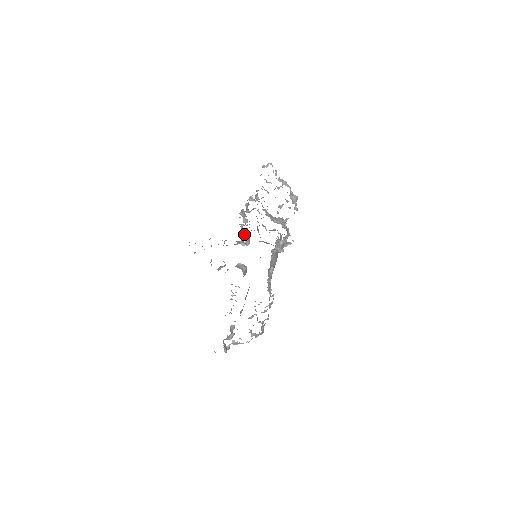
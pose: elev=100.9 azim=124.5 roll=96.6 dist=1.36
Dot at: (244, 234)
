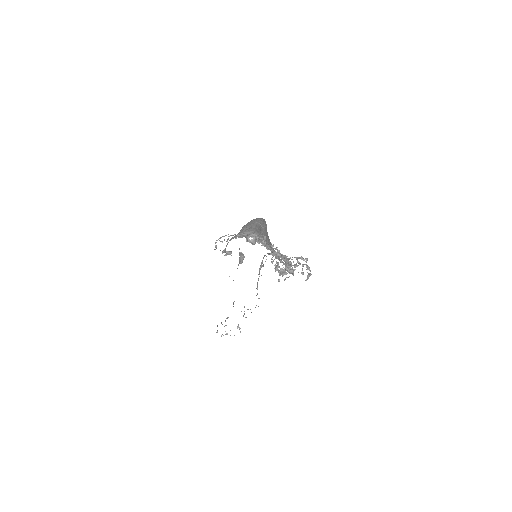
Dot at: occluded
